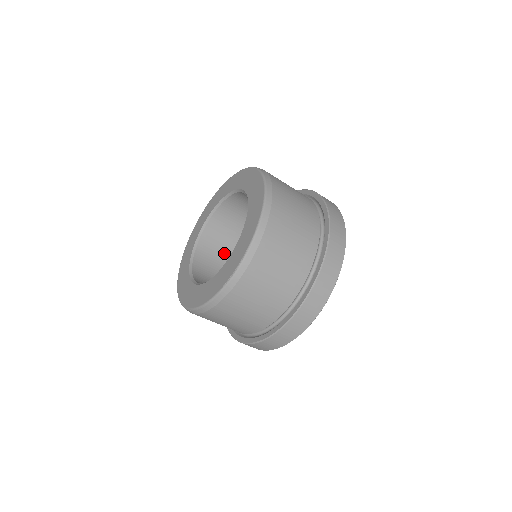
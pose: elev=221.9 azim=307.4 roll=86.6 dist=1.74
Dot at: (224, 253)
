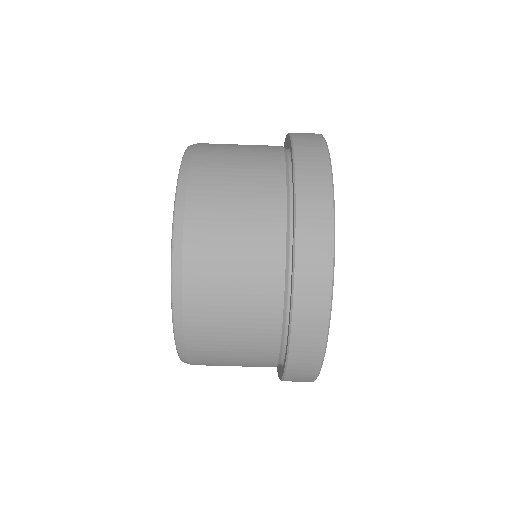
Dot at: occluded
